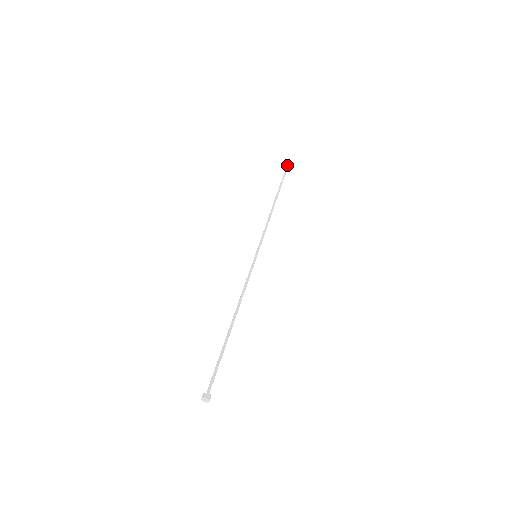
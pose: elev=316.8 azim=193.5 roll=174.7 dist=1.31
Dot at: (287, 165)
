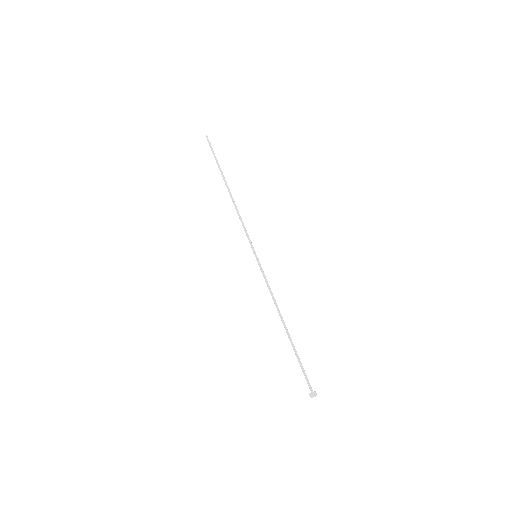
Dot at: (207, 139)
